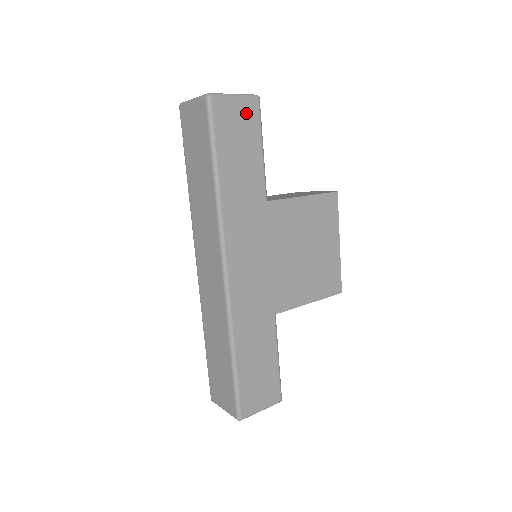
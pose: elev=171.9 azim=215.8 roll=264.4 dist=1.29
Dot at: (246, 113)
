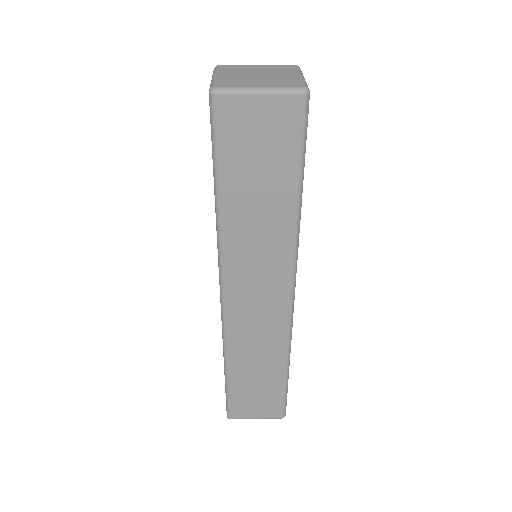
Dot at: occluded
